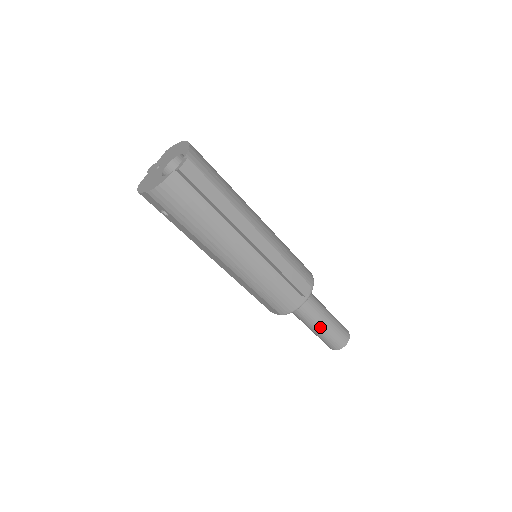
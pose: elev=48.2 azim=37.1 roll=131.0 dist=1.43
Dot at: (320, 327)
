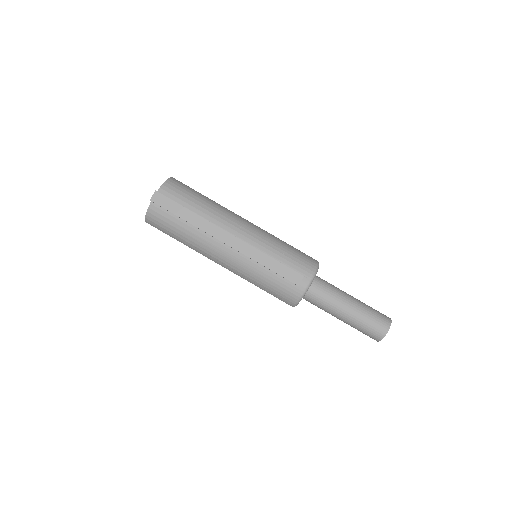
Dot at: (345, 317)
